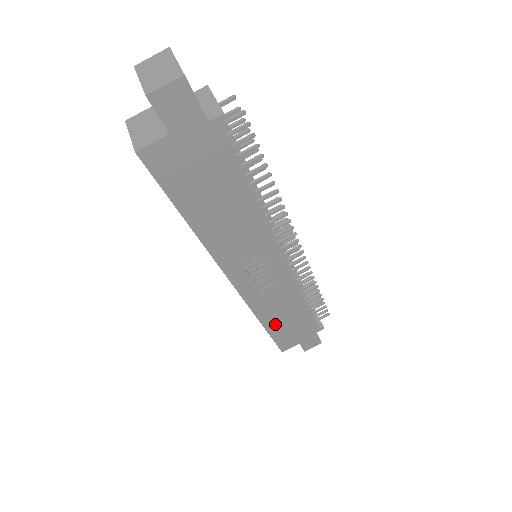
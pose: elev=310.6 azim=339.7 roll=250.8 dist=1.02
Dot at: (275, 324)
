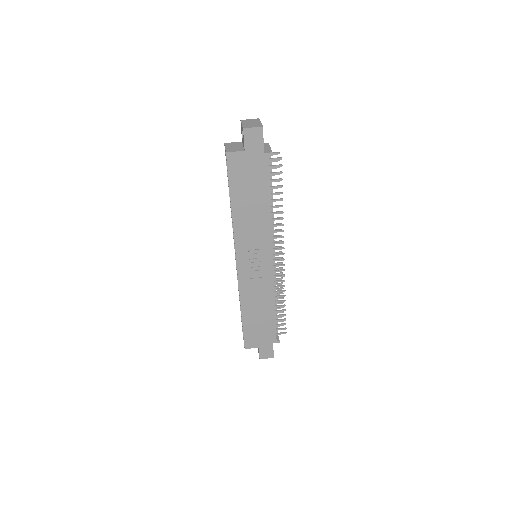
Dot at: (249, 316)
